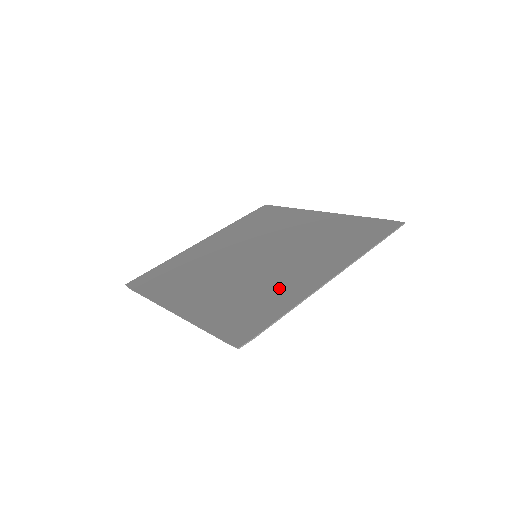
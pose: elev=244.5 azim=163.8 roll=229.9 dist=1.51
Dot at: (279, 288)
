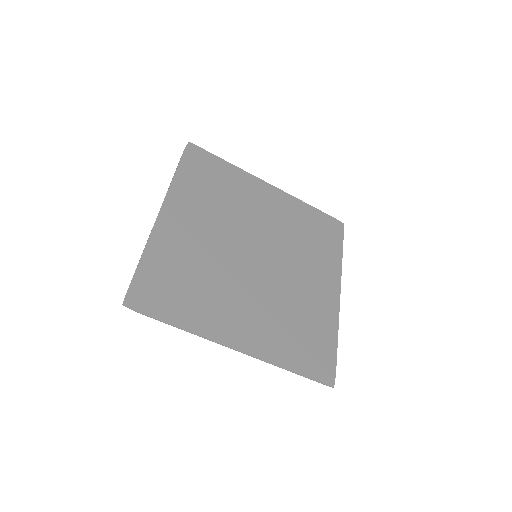
Dot at: (210, 304)
